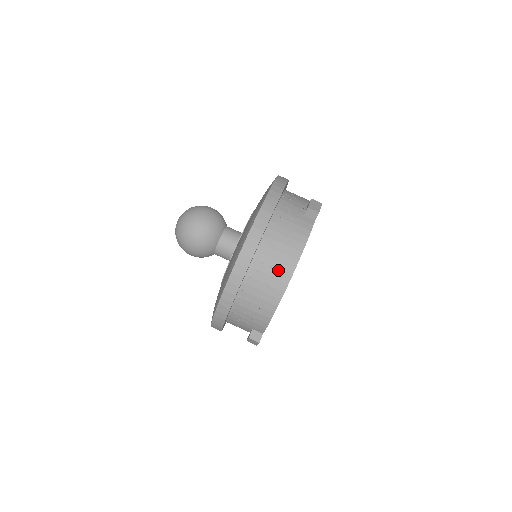
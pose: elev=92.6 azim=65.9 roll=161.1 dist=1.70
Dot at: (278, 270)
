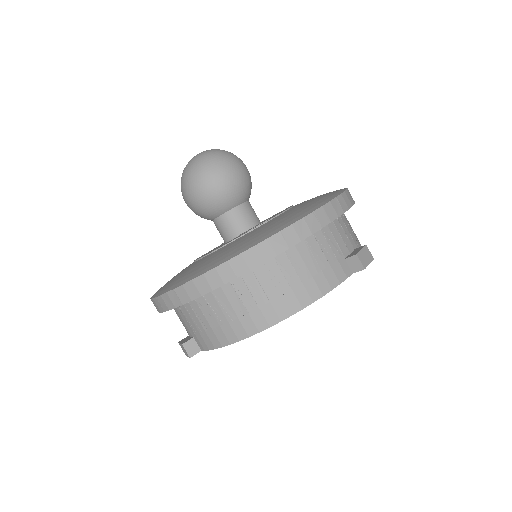
Dot at: (271, 303)
